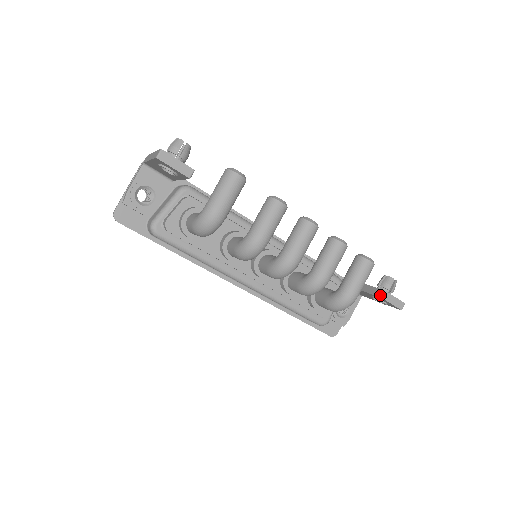
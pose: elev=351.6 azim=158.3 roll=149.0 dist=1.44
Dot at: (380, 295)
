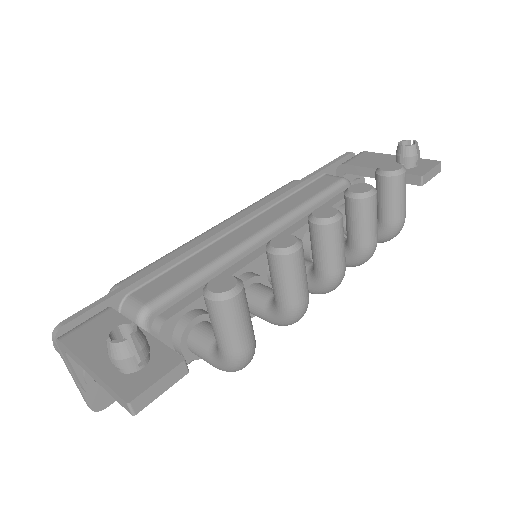
Dot at: (418, 184)
